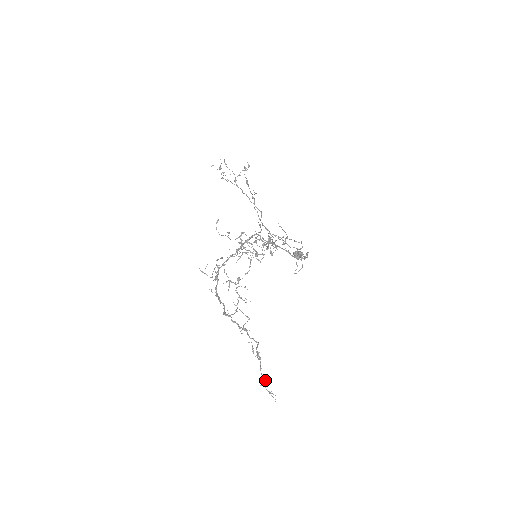
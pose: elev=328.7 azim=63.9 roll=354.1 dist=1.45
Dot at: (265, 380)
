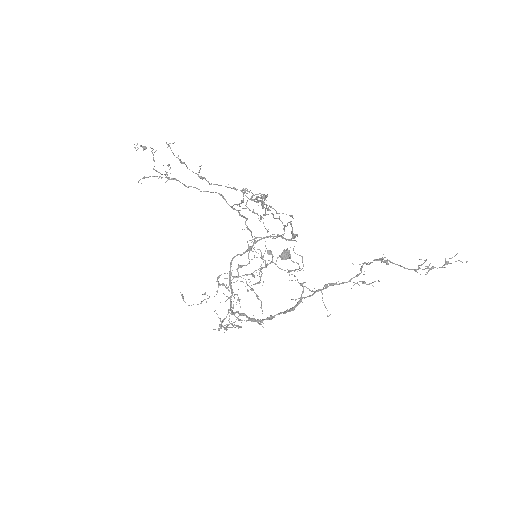
Dot at: (423, 263)
